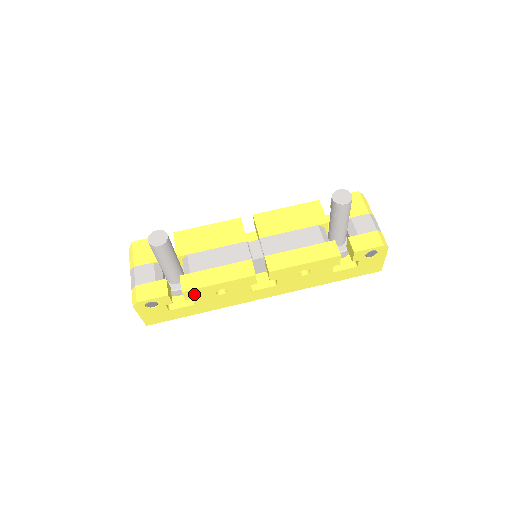
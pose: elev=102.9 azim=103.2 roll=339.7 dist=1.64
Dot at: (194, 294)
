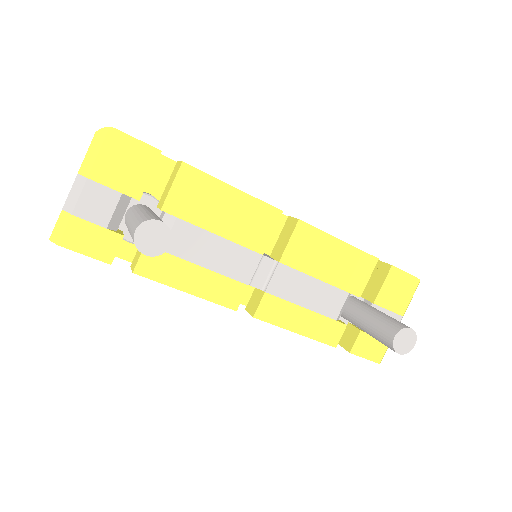
Dot at: occluded
